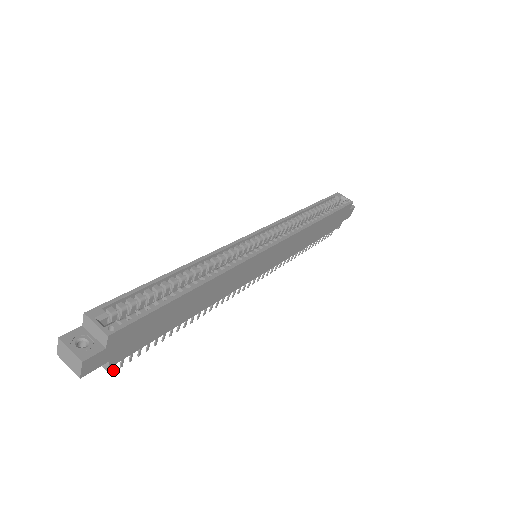
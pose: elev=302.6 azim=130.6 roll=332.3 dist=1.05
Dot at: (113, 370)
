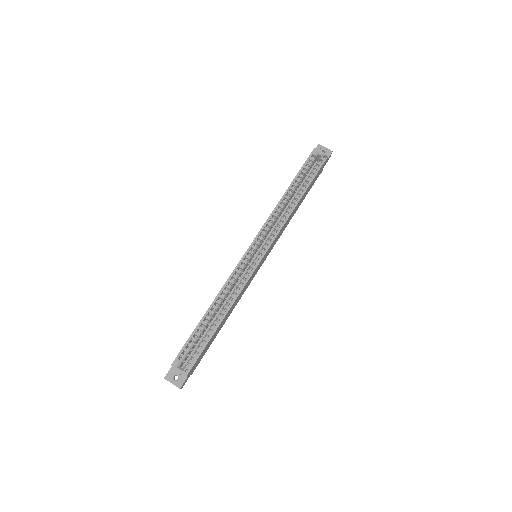
Dot at: occluded
